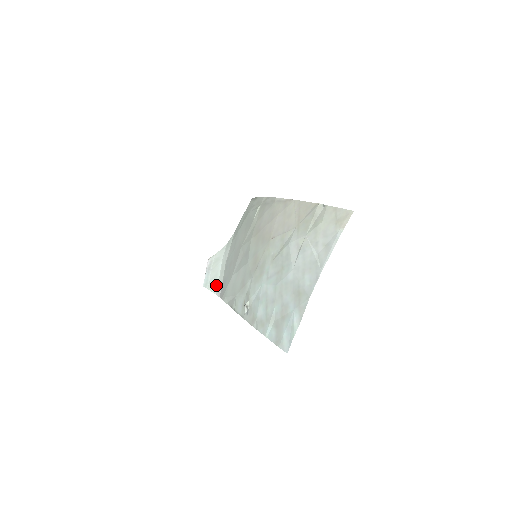
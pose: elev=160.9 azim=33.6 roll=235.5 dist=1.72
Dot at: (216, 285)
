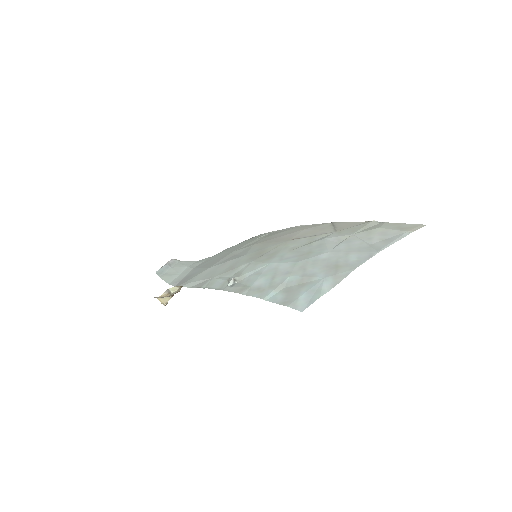
Dot at: (173, 278)
